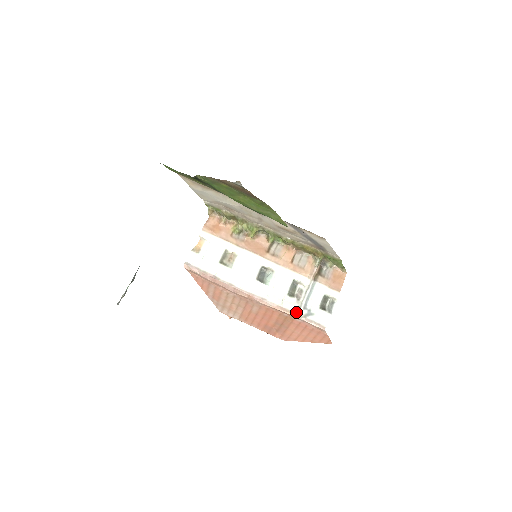
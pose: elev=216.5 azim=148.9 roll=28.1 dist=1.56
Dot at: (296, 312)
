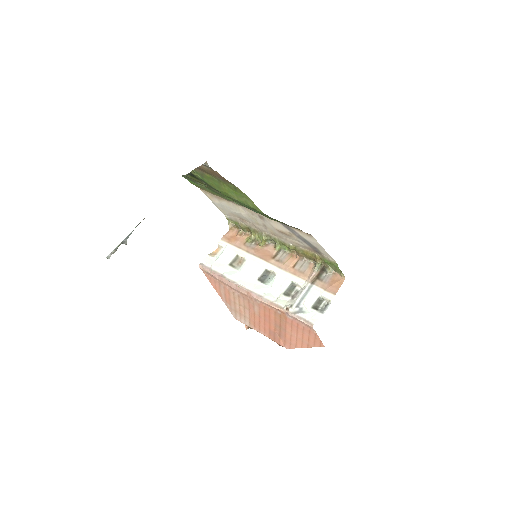
Dot at: (286, 308)
